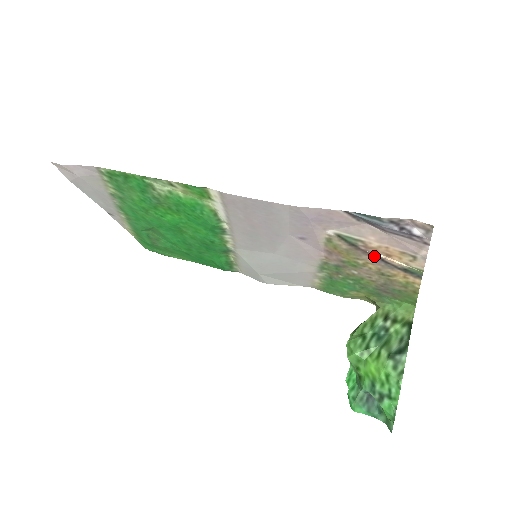
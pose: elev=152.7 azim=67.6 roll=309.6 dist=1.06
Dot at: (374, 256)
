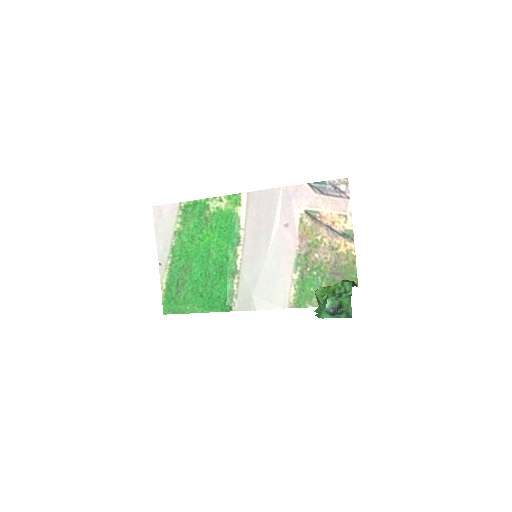
Dot at: (326, 226)
